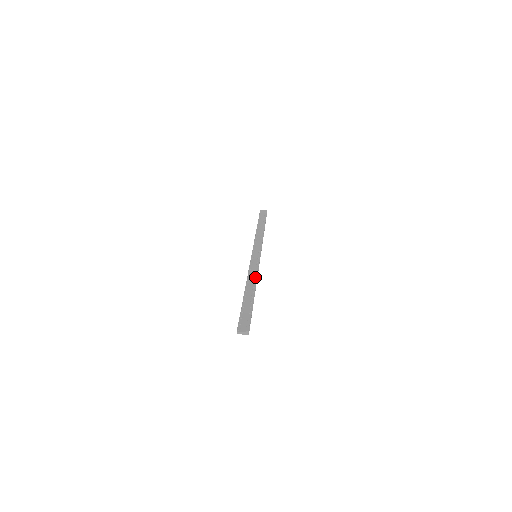
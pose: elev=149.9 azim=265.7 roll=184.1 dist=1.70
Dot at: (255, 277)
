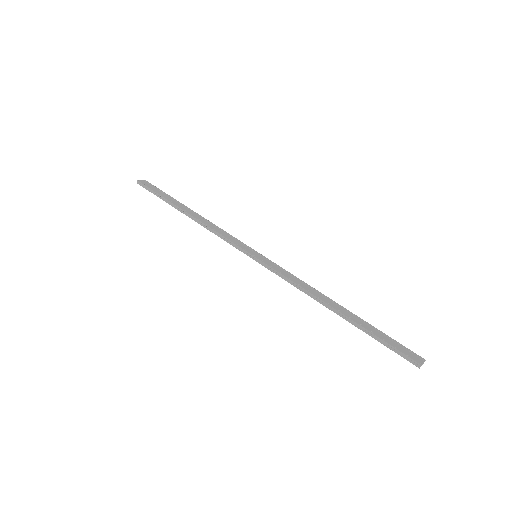
Dot at: (311, 287)
